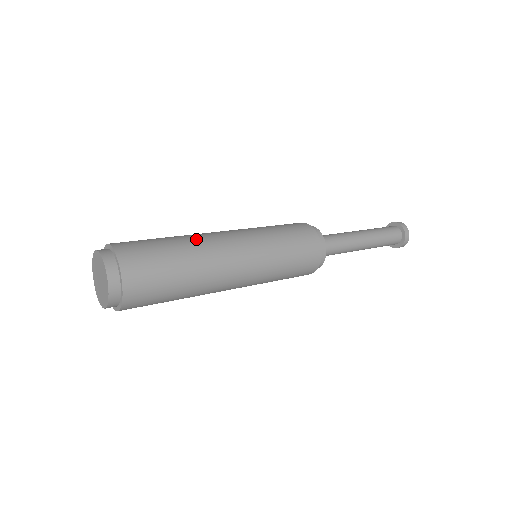
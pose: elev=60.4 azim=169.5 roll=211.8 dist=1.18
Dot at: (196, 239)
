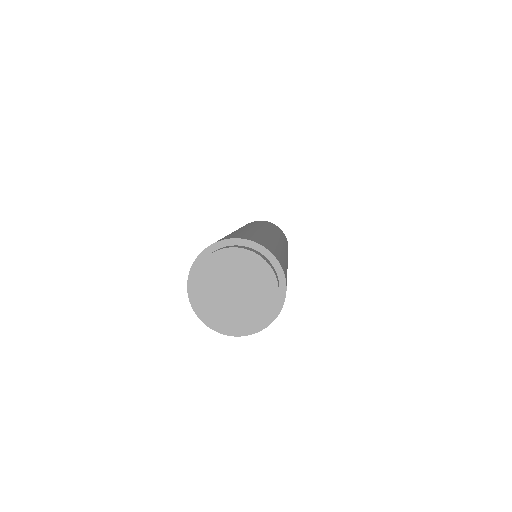
Dot at: (283, 250)
